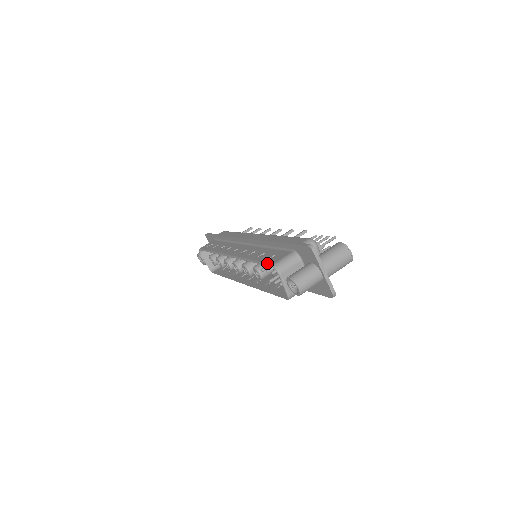
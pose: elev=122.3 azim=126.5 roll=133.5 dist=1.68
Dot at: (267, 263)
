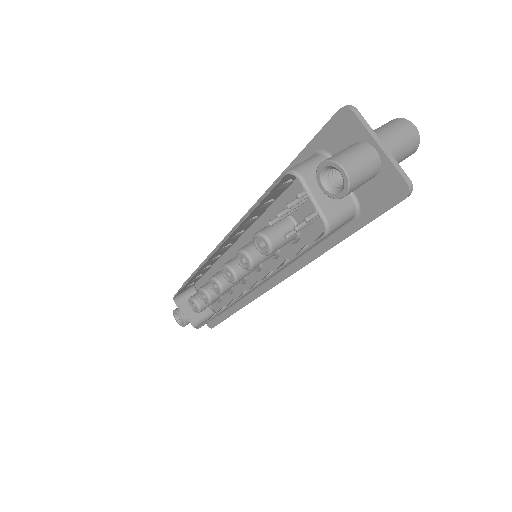
Dot at: occluded
